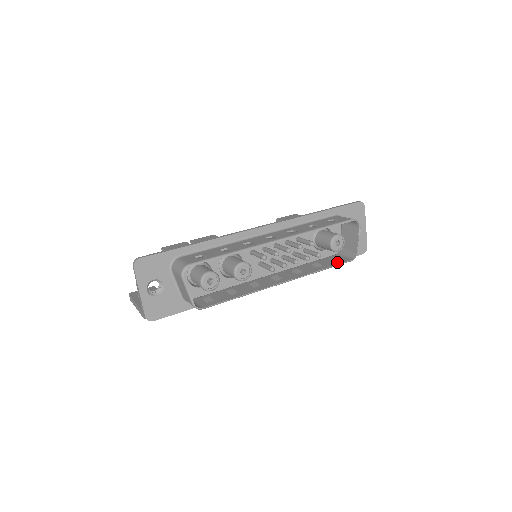
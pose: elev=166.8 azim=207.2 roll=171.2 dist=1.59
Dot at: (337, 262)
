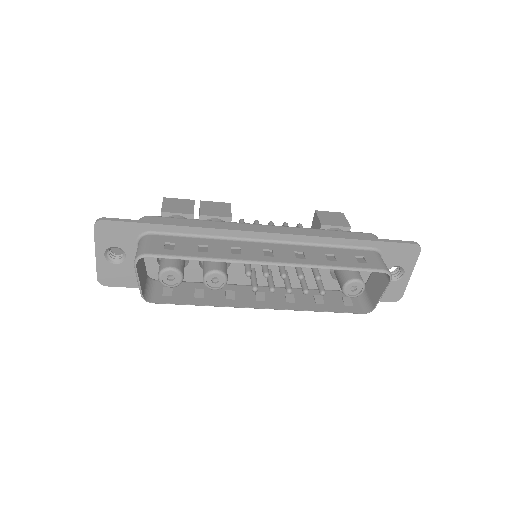
Dot at: (344, 307)
